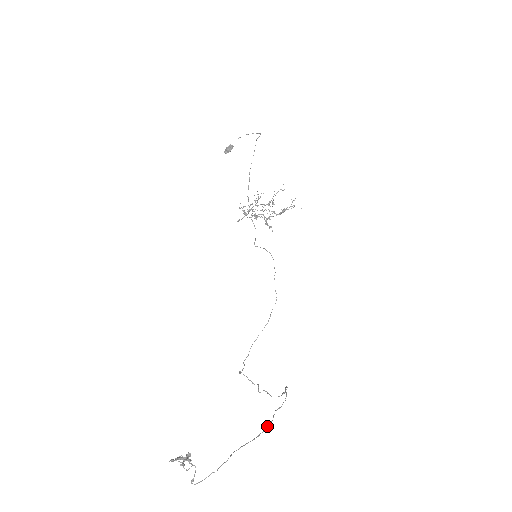
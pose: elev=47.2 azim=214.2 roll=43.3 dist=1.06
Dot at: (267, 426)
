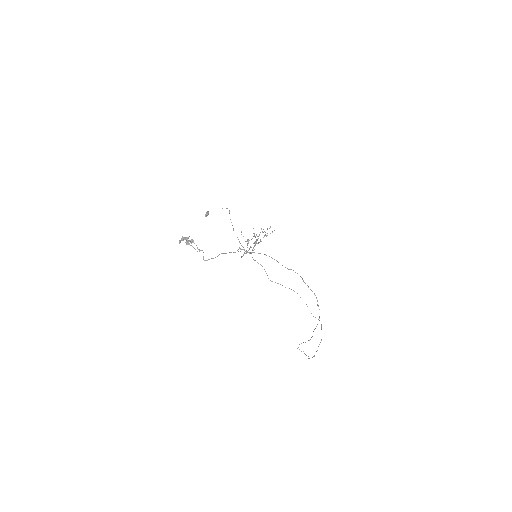
Dot at: (269, 256)
